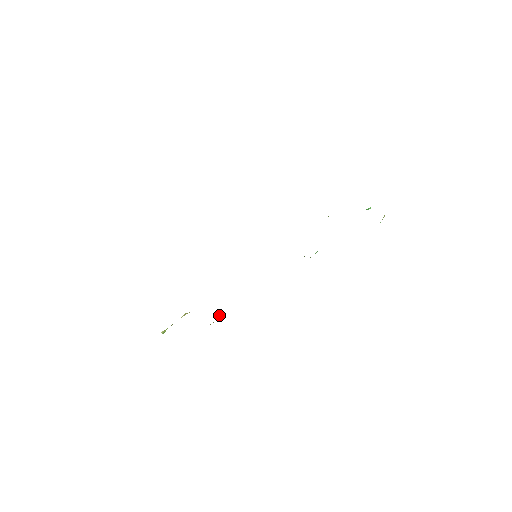
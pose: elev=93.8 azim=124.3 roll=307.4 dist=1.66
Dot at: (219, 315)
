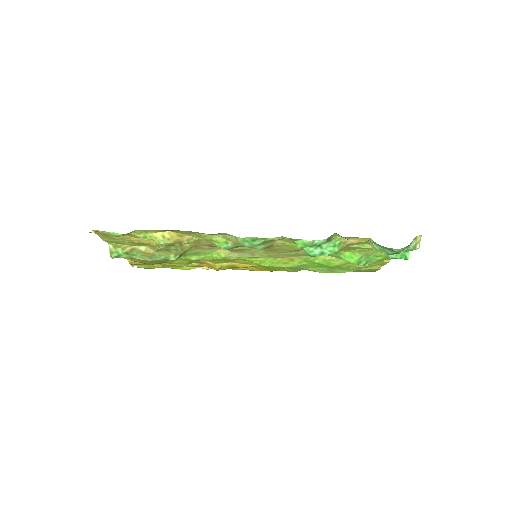
Dot at: (174, 239)
